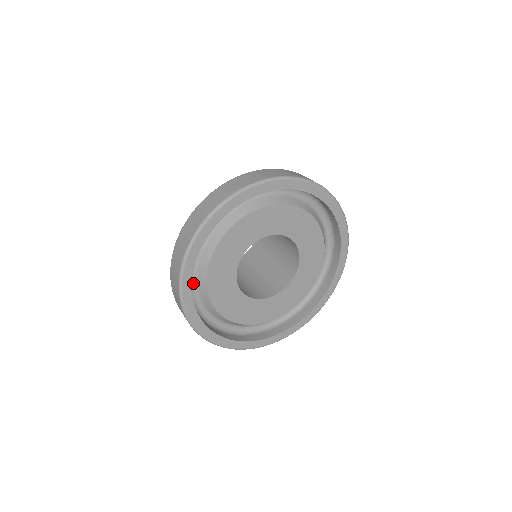
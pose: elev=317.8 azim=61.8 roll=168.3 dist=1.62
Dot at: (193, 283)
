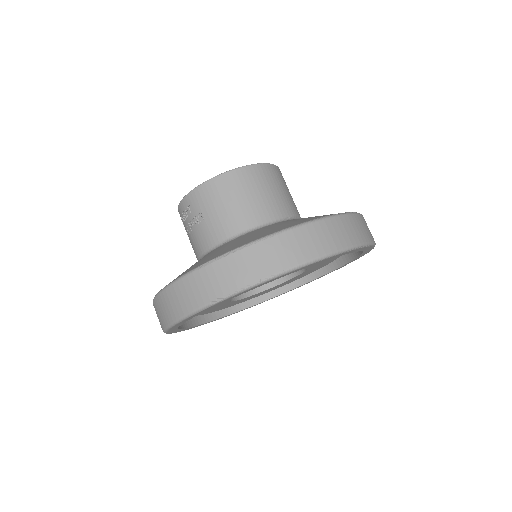
Dot at: occluded
